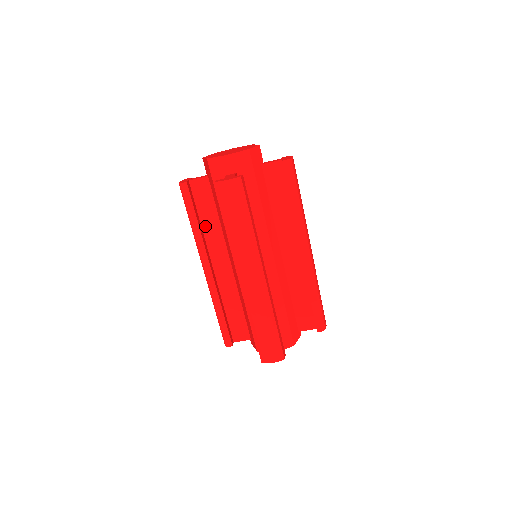
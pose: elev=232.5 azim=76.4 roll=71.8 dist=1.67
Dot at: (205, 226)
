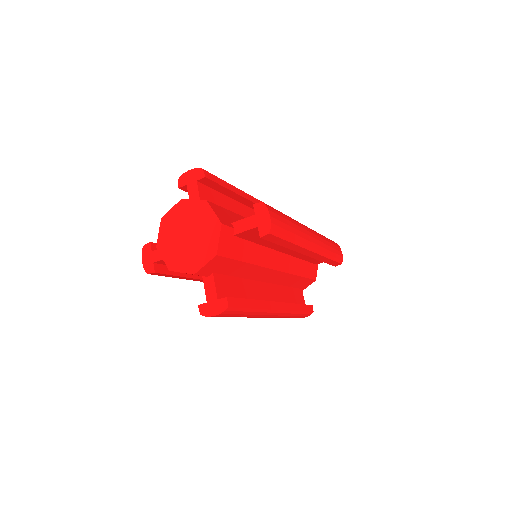
Dot at: occluded
